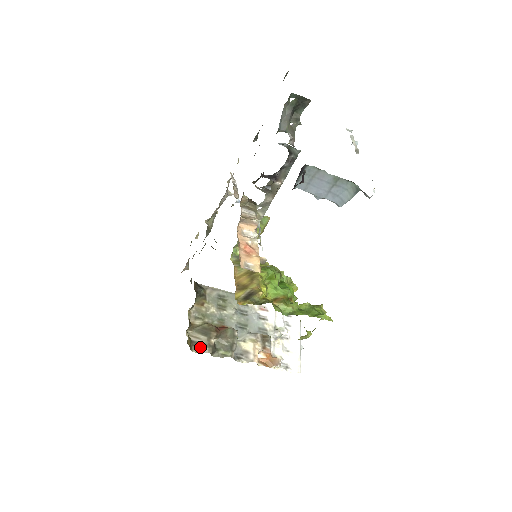
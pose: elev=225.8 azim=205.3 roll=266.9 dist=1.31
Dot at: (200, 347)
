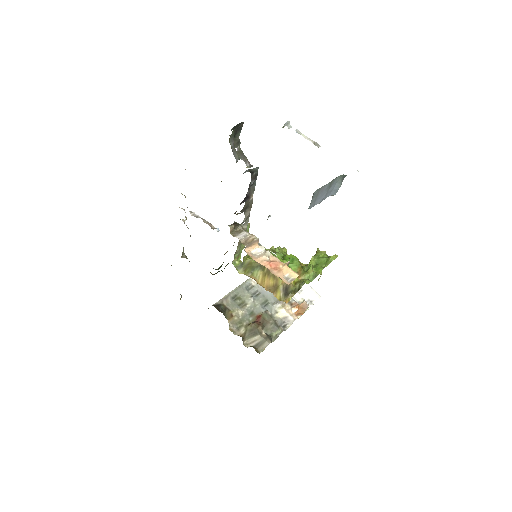
Dot at: (262, 345)
